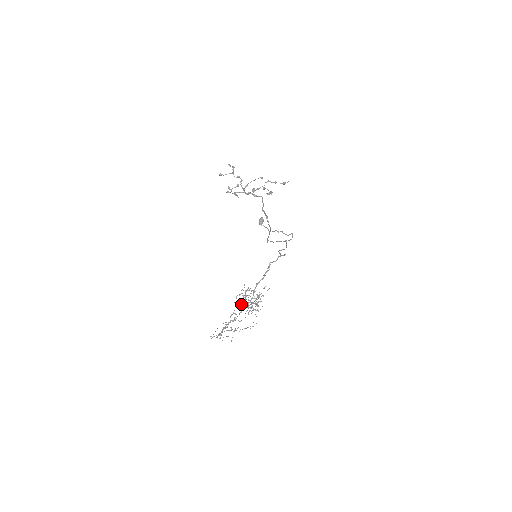
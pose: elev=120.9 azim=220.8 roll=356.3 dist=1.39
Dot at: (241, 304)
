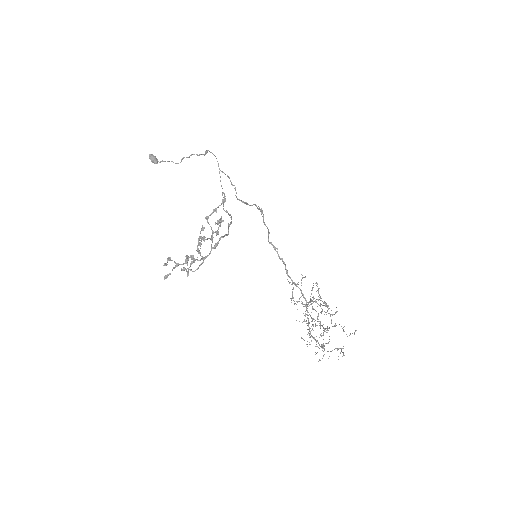
Dot at: occluded
